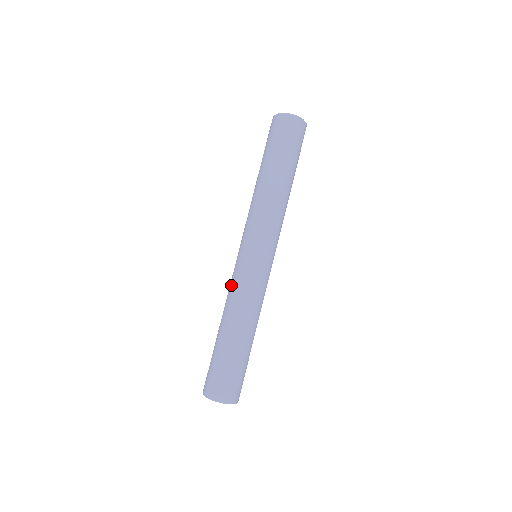
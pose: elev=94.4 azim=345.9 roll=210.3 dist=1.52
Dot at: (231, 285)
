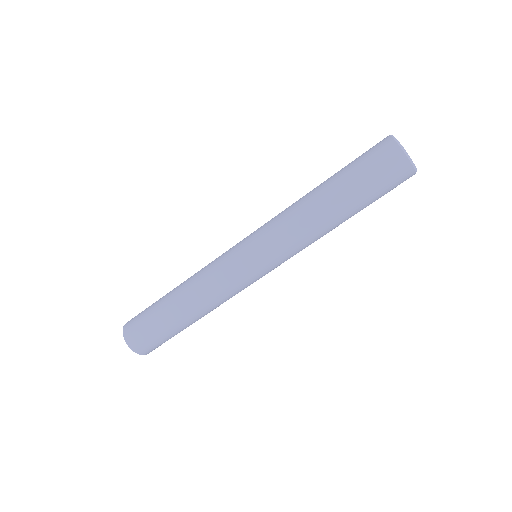
Dot at: (213, 271)
